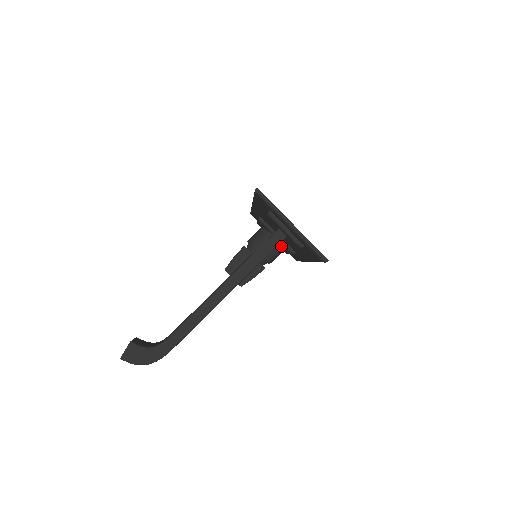
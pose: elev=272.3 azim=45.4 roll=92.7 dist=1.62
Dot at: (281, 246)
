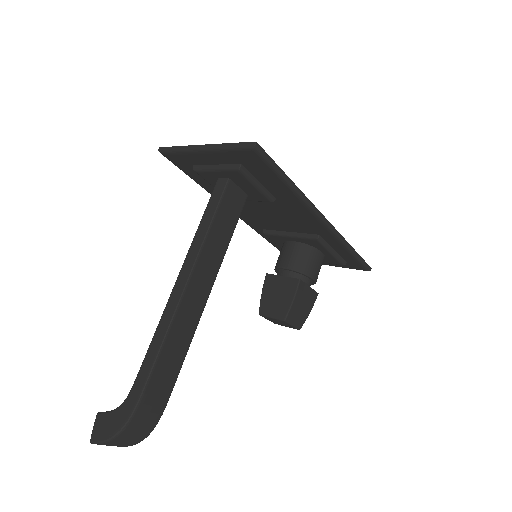
Dot at: (308, 247)
